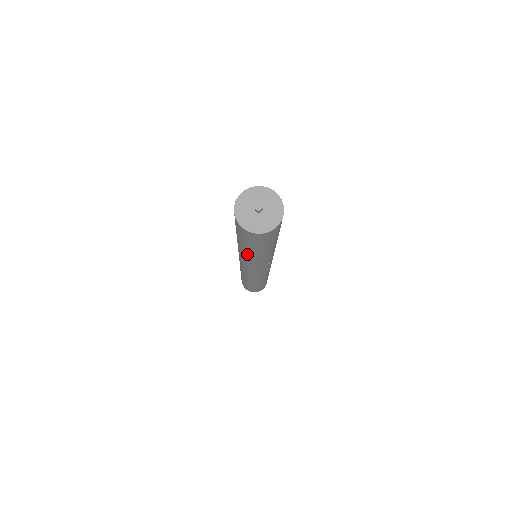
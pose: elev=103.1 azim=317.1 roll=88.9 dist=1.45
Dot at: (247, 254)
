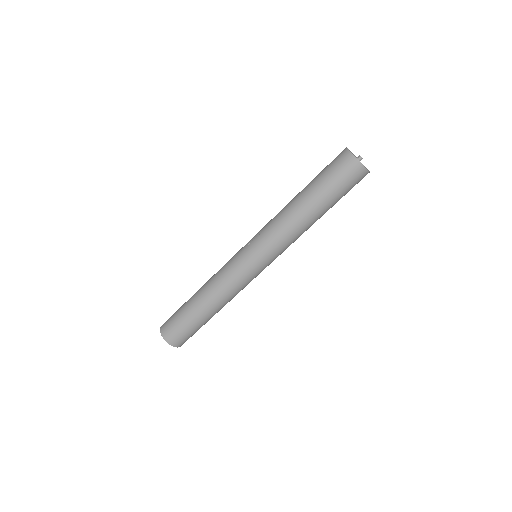
Dot at: (311, 219)
